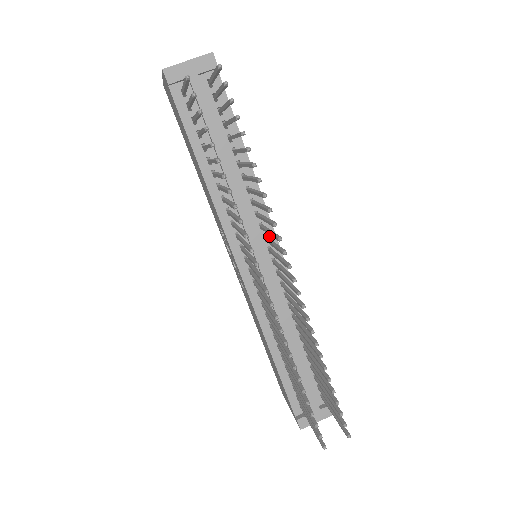
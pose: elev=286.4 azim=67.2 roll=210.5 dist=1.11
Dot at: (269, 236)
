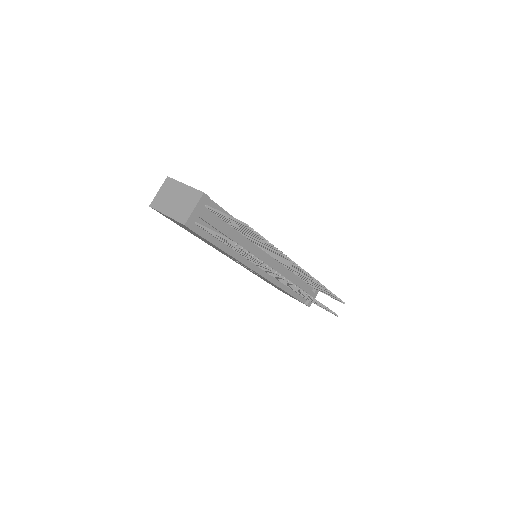
Dot at: occluded
